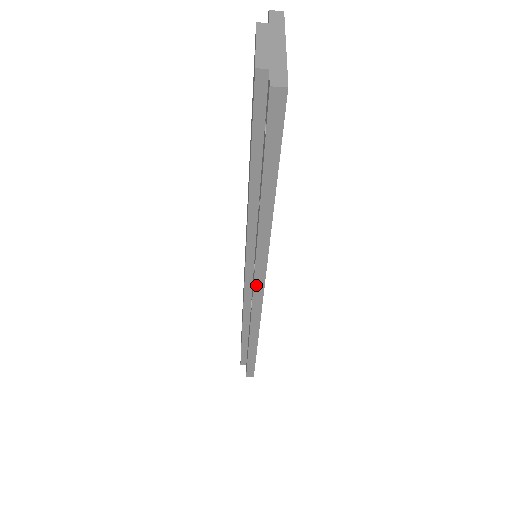
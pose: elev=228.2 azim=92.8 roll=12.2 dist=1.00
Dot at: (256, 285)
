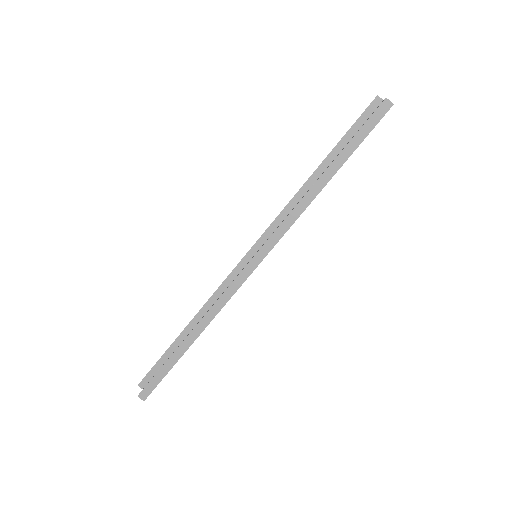
Dot at: (259, 254)
